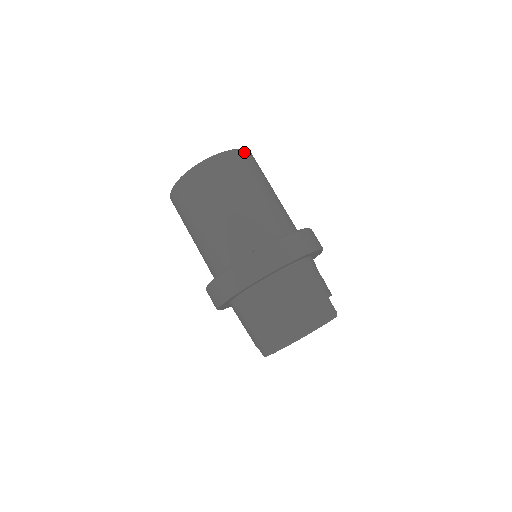
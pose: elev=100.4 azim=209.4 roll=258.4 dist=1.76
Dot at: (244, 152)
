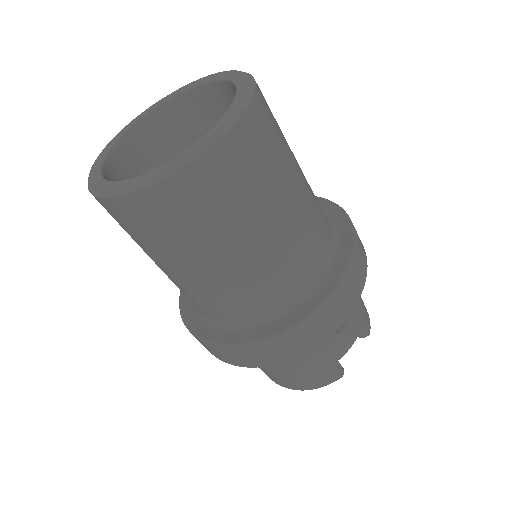
Dot at: (191, 171)
